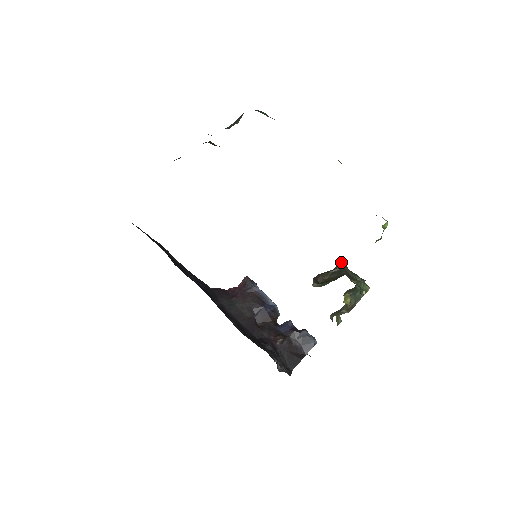
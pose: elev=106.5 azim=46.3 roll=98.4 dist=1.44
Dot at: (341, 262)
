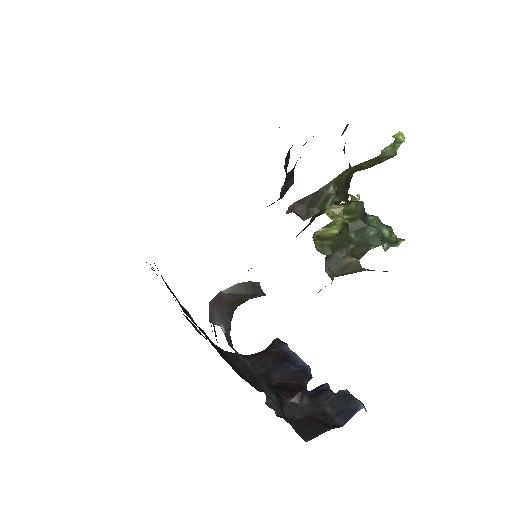
Dot at: (331, 183)
